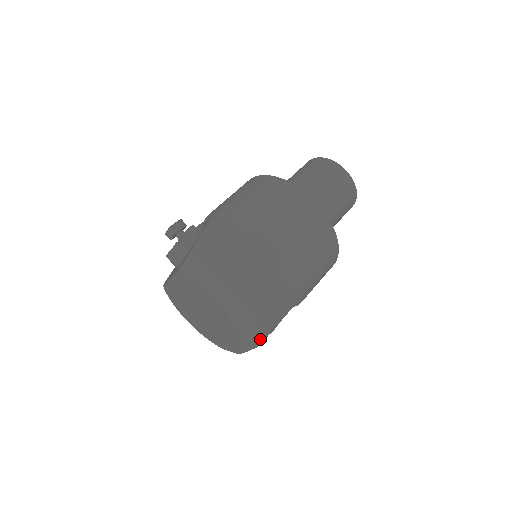
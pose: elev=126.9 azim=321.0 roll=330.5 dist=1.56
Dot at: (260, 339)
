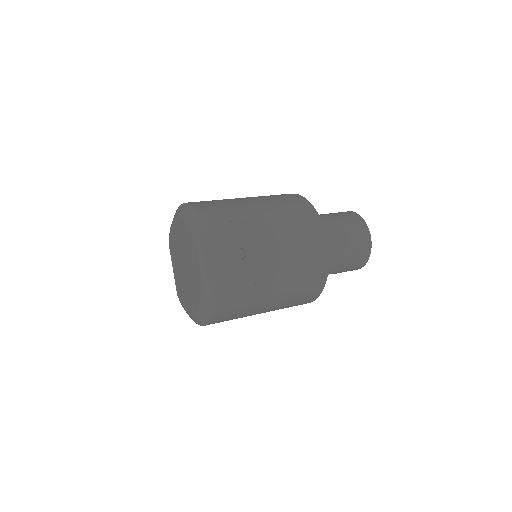
Dot at: (202, 218)
